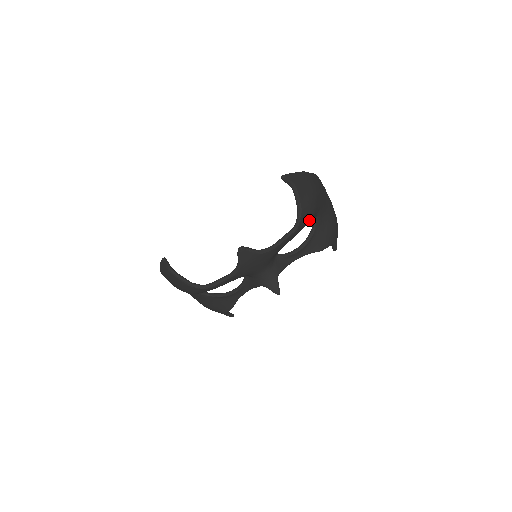
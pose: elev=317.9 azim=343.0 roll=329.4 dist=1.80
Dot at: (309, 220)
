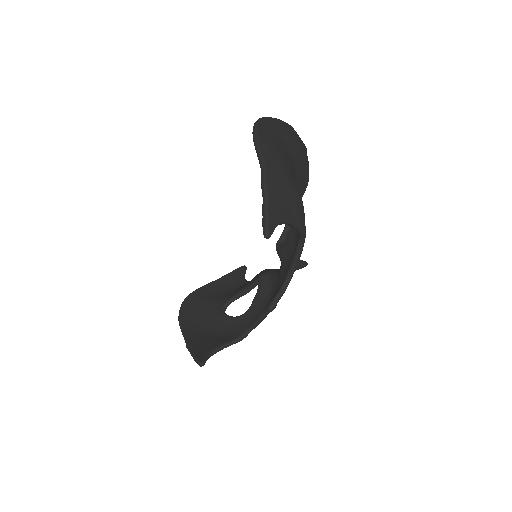
Dot at: occluded
